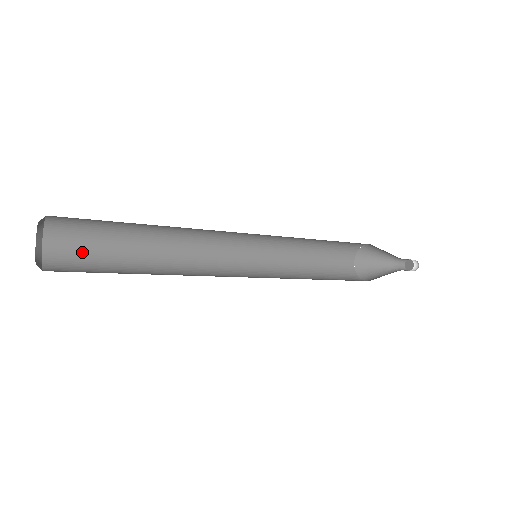
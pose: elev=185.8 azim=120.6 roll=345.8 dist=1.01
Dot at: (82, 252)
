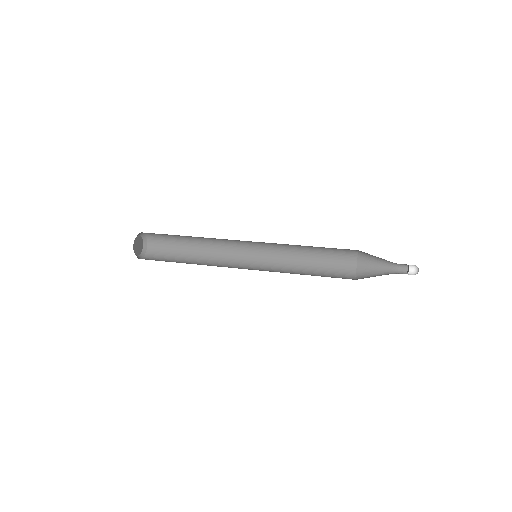
Dot at: (164, 253)
